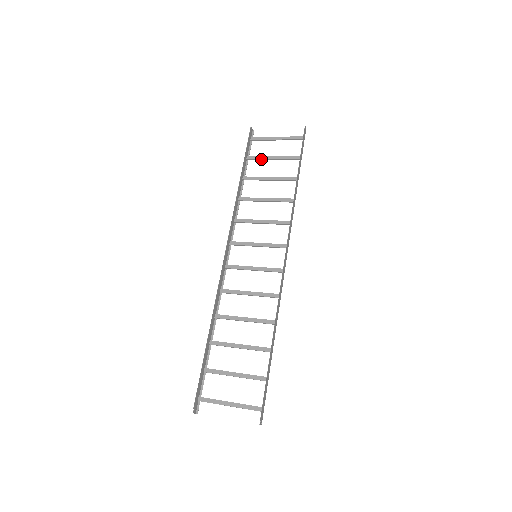
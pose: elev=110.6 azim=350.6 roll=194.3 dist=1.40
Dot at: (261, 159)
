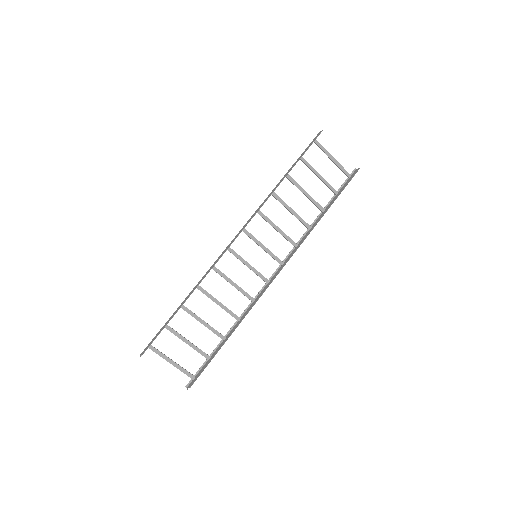
Dot at: (310, 168)
